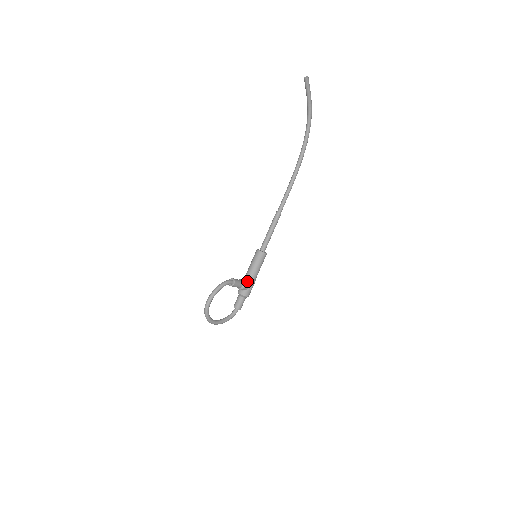
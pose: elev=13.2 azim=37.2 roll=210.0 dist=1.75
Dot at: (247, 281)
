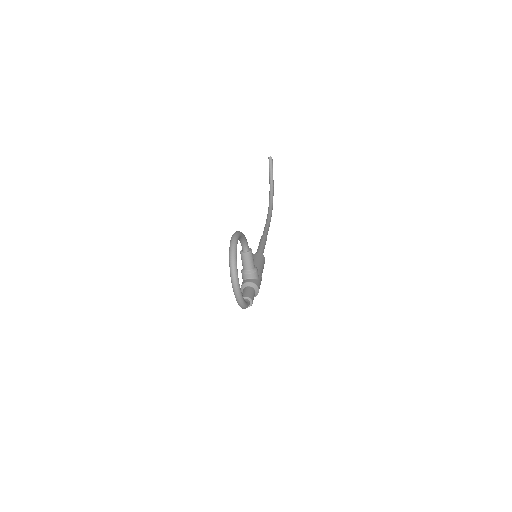
Dot at: occluded
